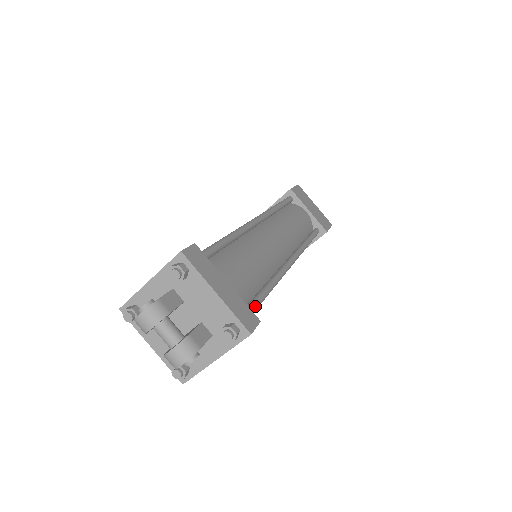
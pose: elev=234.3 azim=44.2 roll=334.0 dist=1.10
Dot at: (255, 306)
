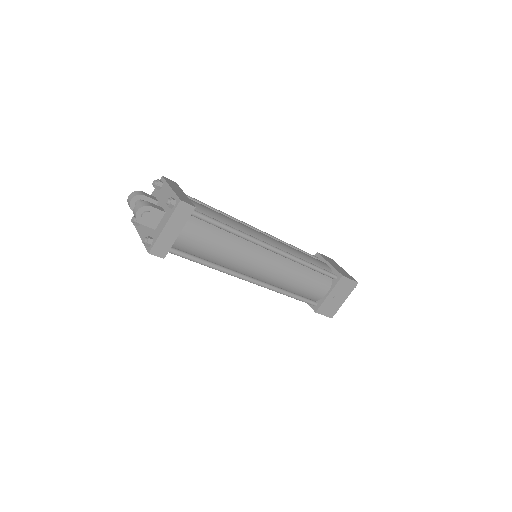
Dot at: (204, 214)
